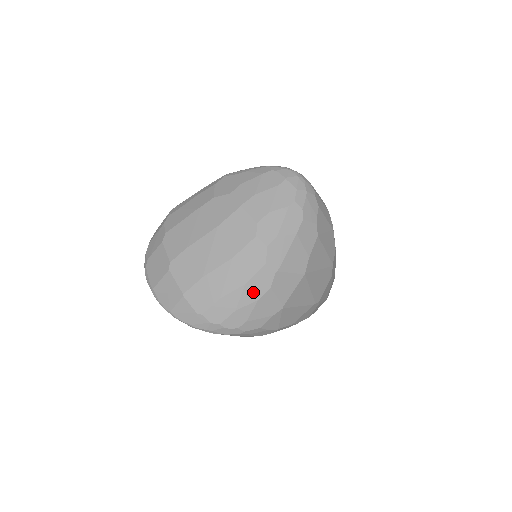
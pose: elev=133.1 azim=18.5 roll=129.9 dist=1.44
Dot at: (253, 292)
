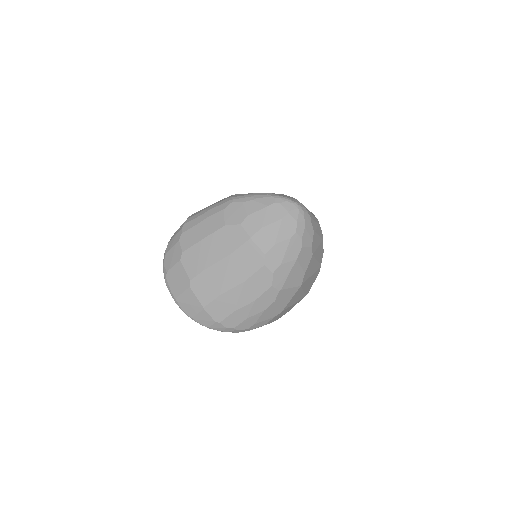
Dot at: (261, 305)
